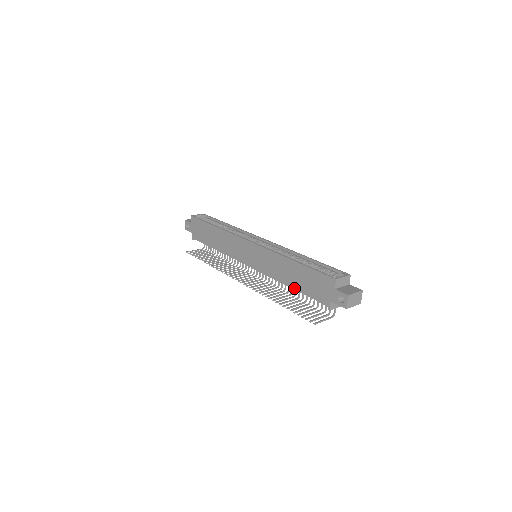
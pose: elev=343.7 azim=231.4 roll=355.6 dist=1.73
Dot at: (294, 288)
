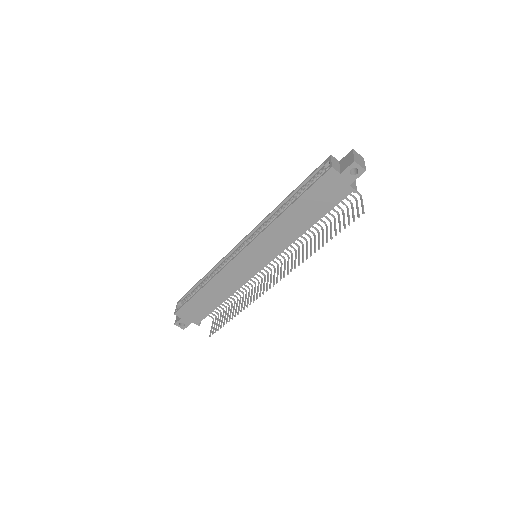
Dot at: (314, 223)
